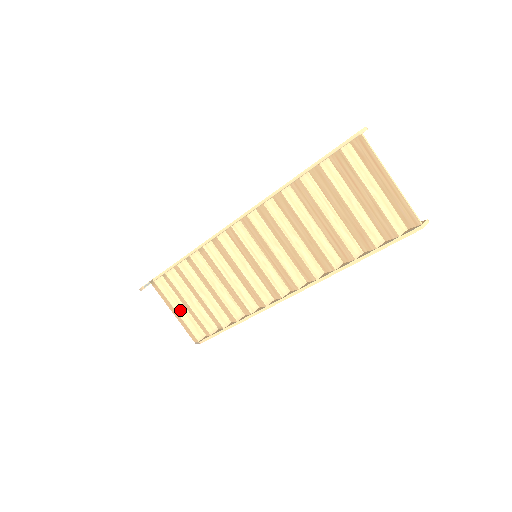
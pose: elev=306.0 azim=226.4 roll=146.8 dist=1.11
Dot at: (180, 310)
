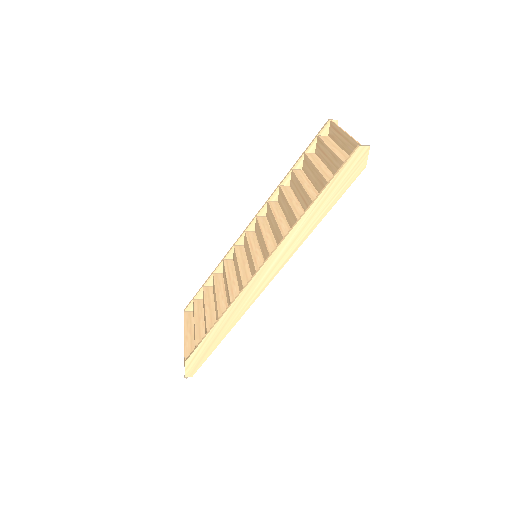
Dot at: (188, 335)
